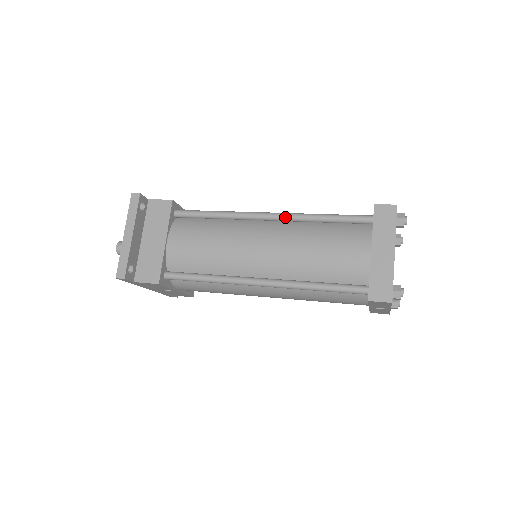
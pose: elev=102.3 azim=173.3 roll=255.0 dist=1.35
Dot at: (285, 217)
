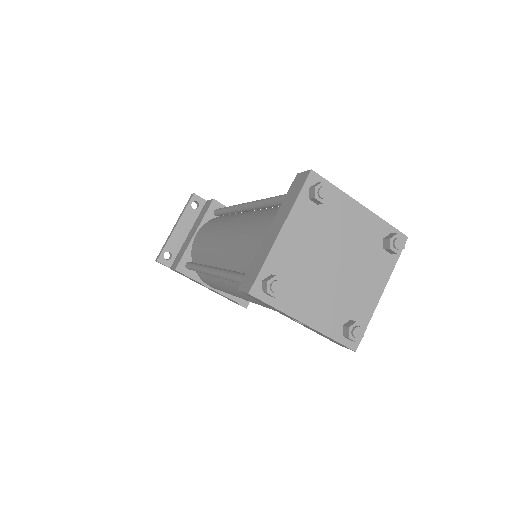
Dot at: (253, 204)
